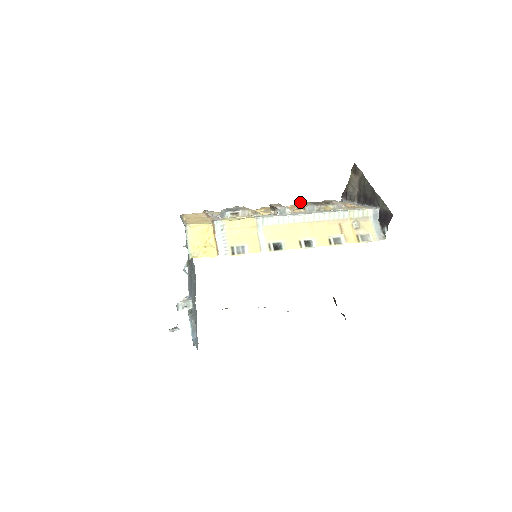
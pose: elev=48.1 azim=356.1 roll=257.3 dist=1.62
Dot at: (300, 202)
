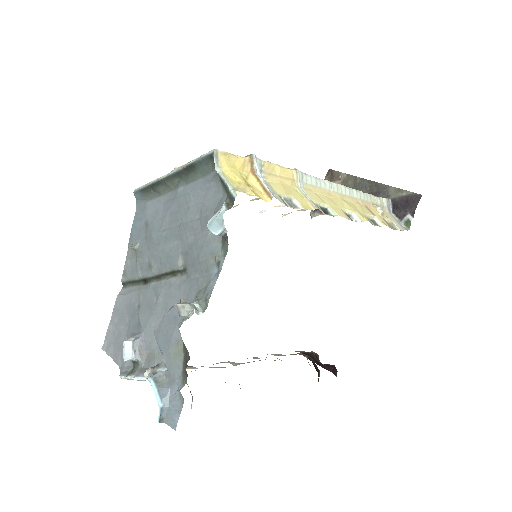
Dot at: occluded
